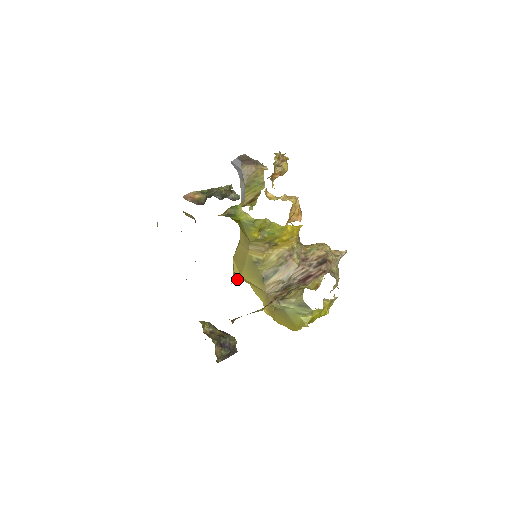
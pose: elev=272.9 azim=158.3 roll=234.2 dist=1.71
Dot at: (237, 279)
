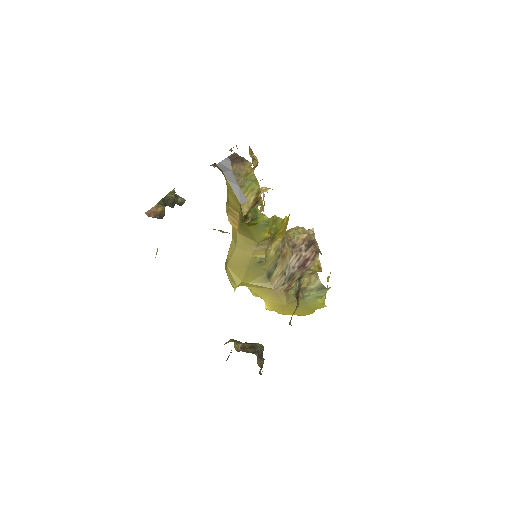
Dot at: (238, 285)
